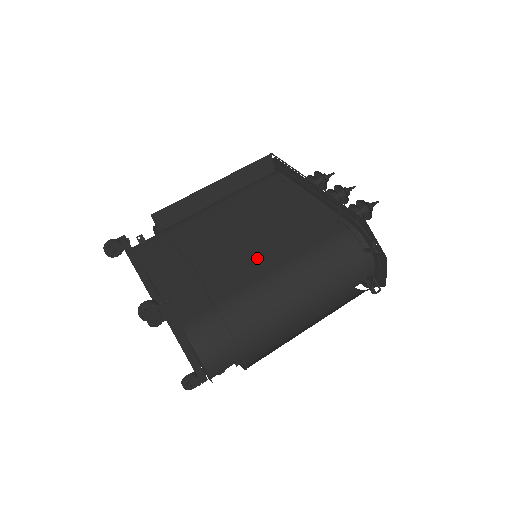
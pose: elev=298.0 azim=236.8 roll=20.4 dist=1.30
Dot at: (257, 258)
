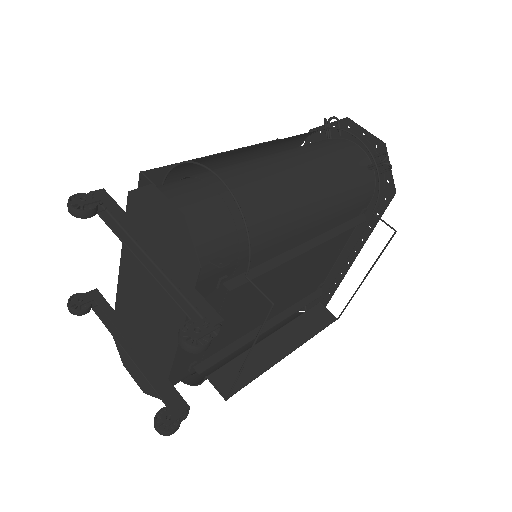
Dot at: occluded
